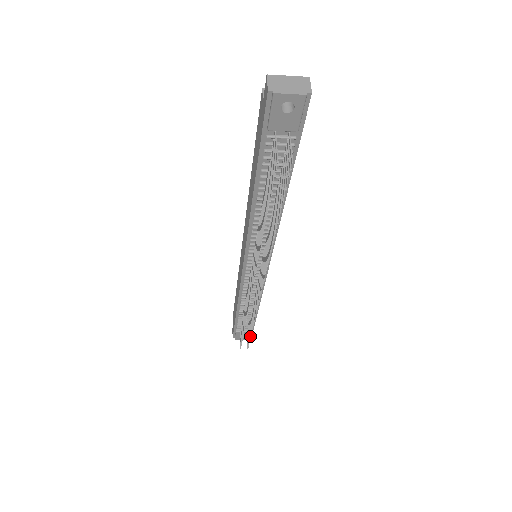
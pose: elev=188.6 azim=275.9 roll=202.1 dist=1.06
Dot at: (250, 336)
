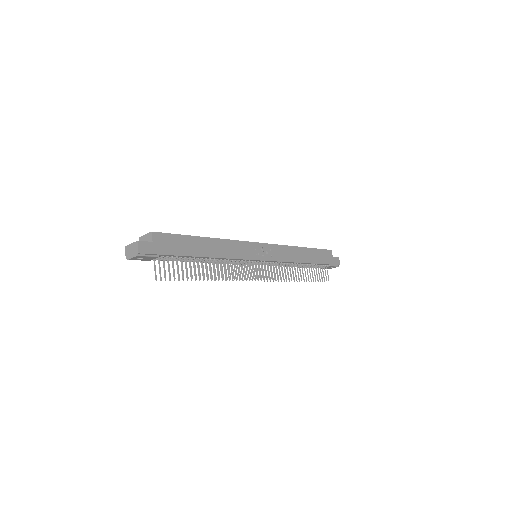
Dot at: (313, 280)
